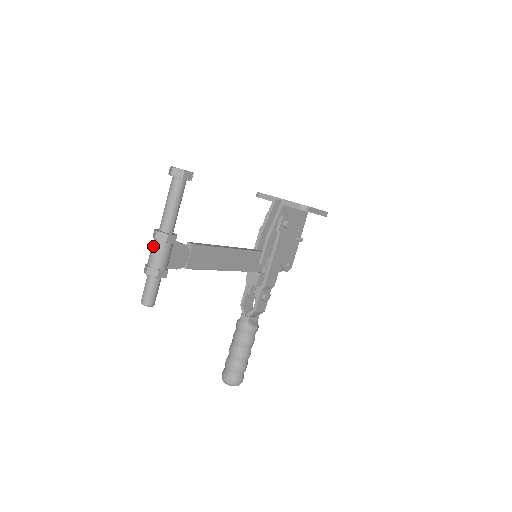
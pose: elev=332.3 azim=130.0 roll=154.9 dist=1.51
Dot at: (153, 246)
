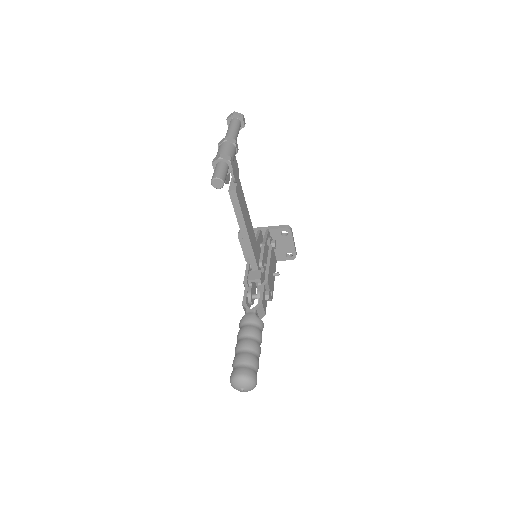
Dot at: (223, 145)
